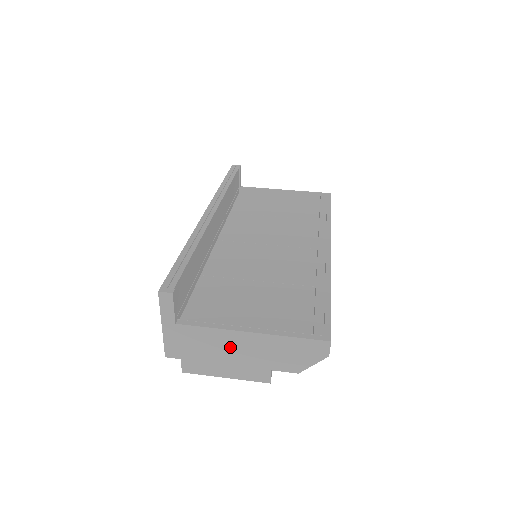
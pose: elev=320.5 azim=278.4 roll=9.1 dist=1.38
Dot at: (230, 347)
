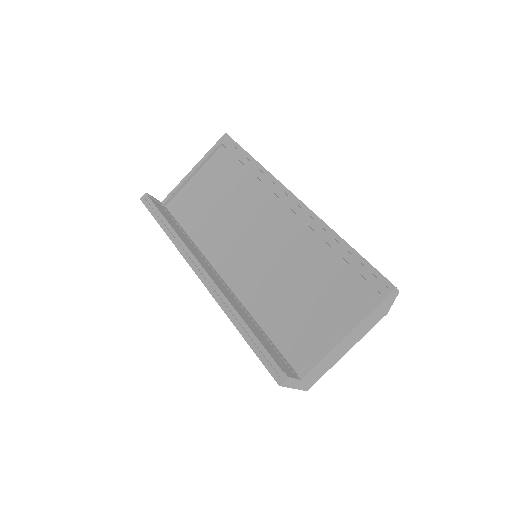
Dot at: (340, 350)
